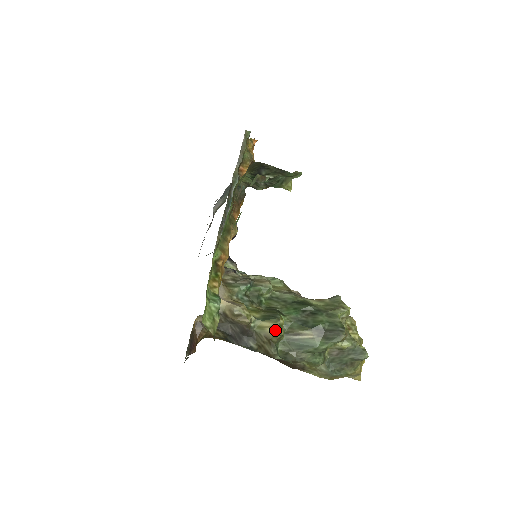
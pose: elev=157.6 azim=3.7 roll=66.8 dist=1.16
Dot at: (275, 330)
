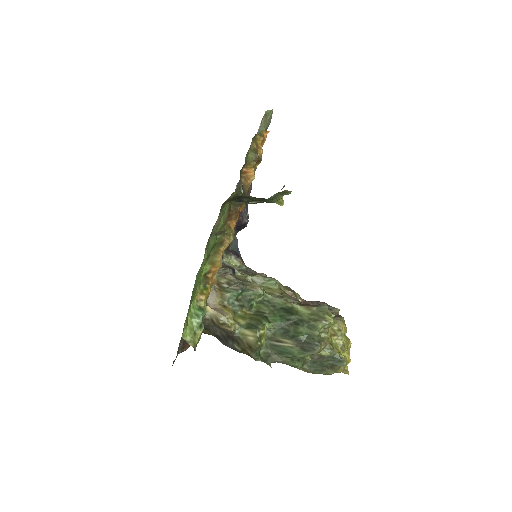
Dot at: (255, 340)
